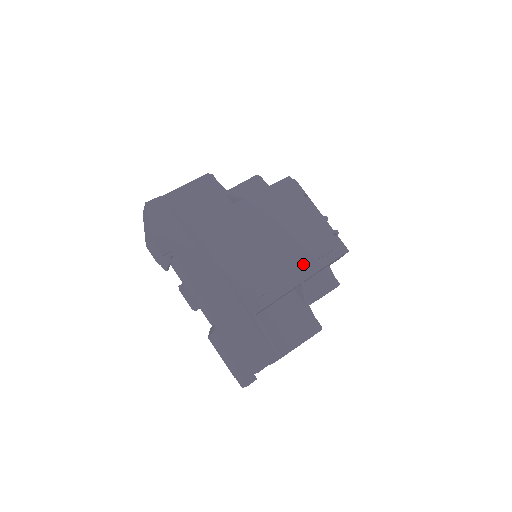
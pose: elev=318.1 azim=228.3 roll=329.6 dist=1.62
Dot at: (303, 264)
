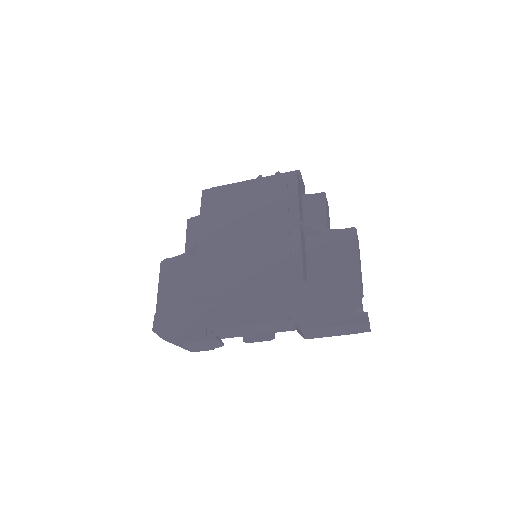
Dot at: (284, 215)
